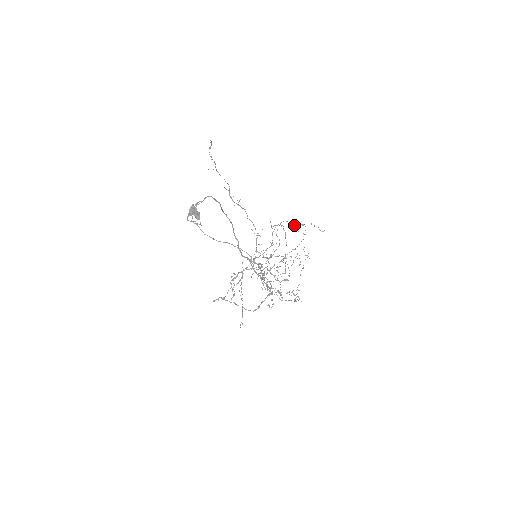
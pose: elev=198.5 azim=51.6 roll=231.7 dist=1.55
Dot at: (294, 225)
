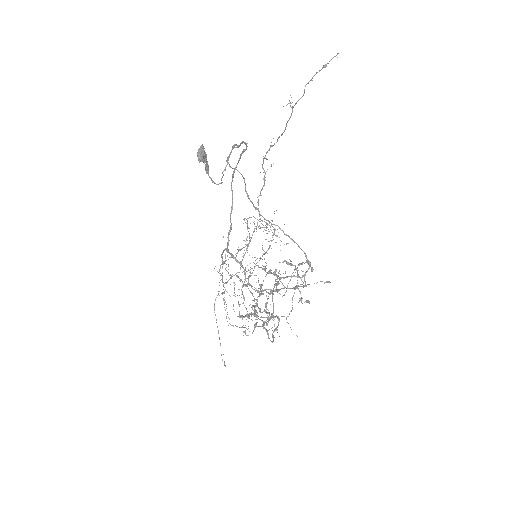
Dot at: occluded
